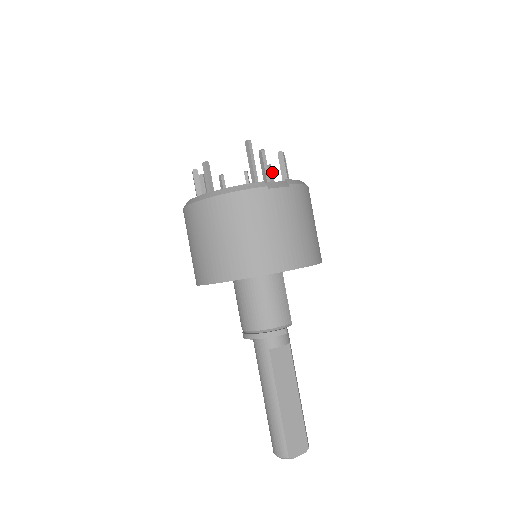
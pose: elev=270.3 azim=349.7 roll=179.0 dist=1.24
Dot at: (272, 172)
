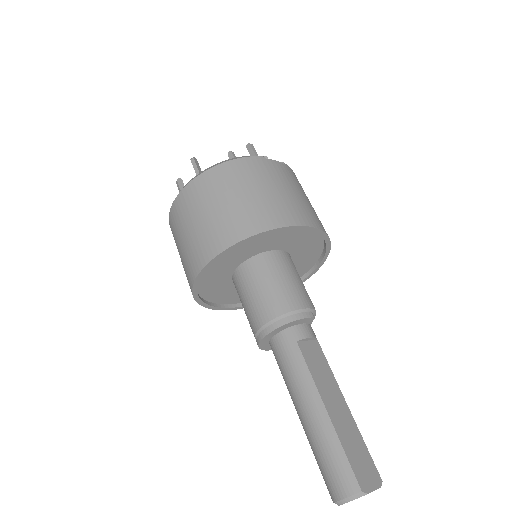
Dot at: occluded
